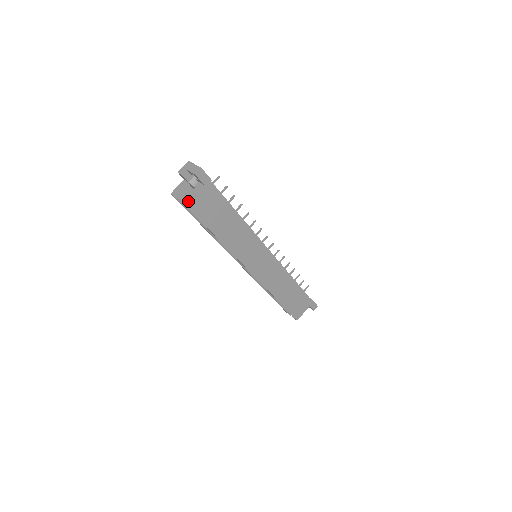
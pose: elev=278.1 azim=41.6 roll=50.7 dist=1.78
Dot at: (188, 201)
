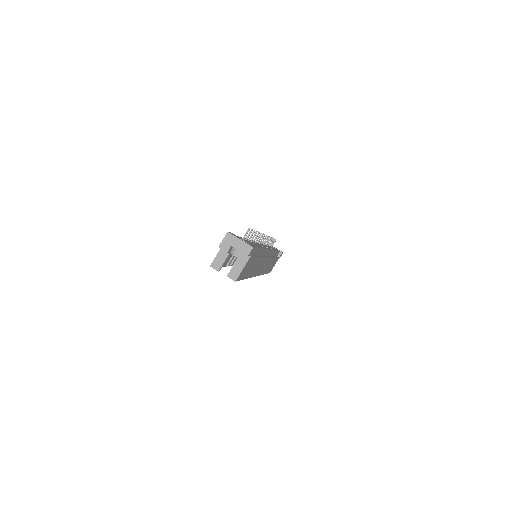
Dot at: (237, 276)
